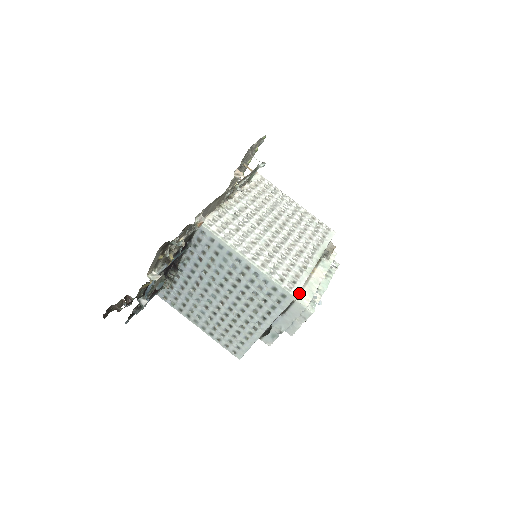
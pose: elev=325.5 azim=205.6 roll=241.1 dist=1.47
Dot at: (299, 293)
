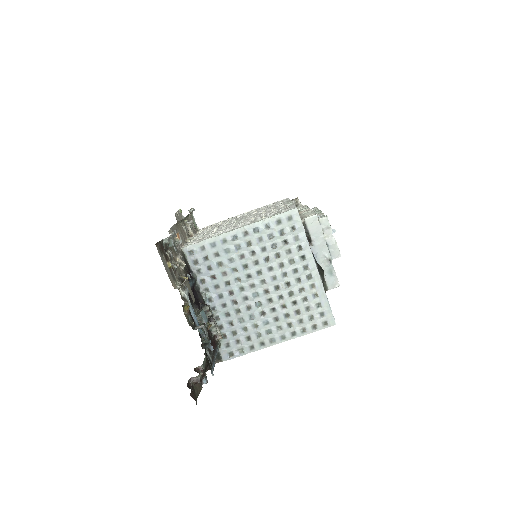
Dot at: (302, 218)
